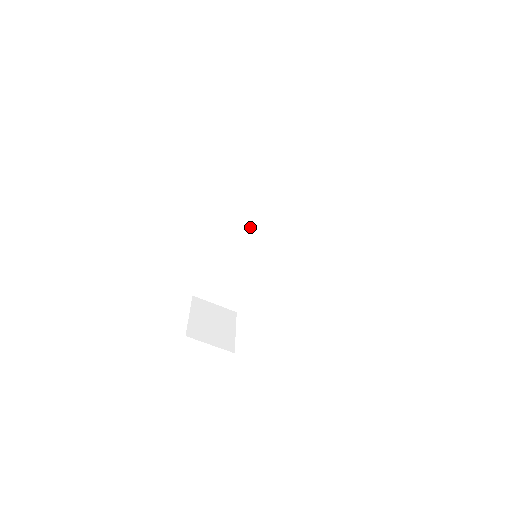
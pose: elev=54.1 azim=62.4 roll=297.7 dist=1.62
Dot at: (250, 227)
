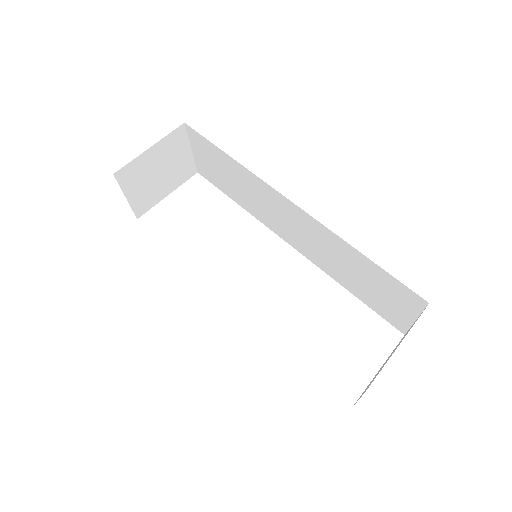
Dot at: (300, 223)
